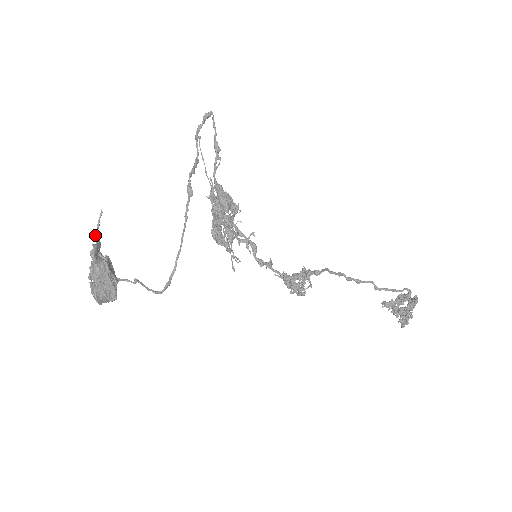
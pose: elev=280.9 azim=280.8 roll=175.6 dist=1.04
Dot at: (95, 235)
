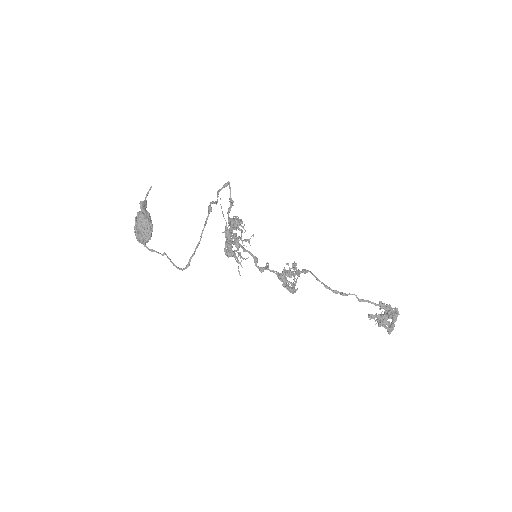
Dot at: (145, 198)
